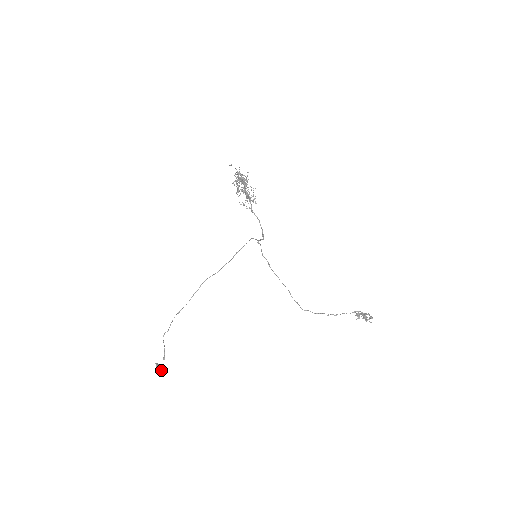
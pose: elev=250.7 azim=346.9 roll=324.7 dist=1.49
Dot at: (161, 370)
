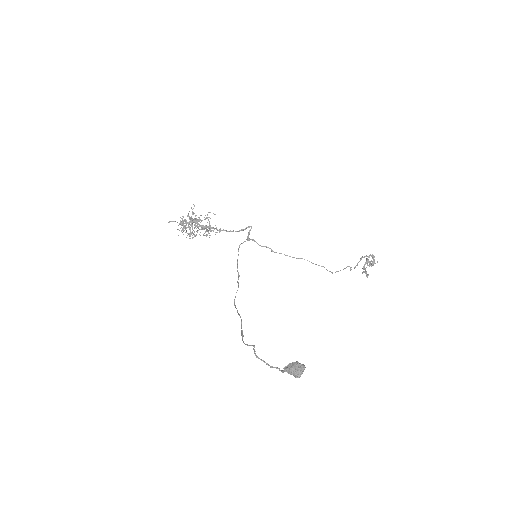
Dot at: (298, 363)
